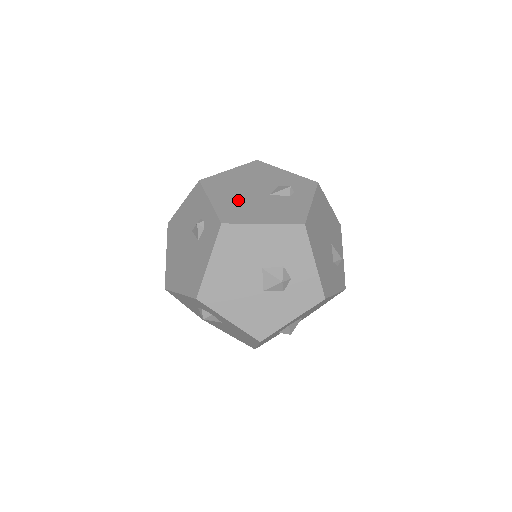
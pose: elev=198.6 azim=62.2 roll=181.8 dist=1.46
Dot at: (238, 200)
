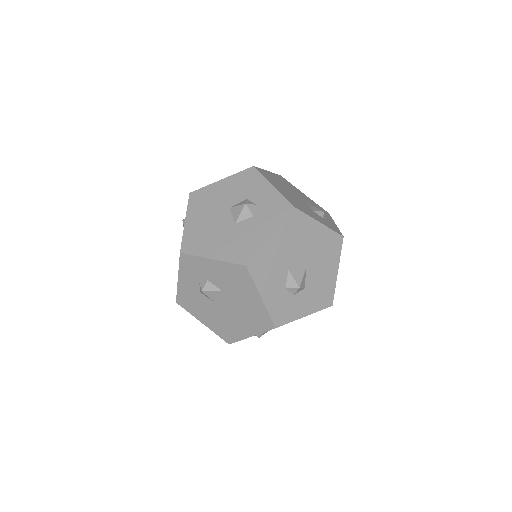
Dot at: occluded
